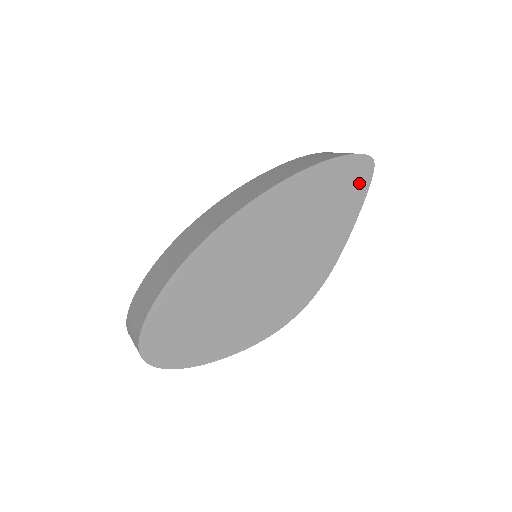
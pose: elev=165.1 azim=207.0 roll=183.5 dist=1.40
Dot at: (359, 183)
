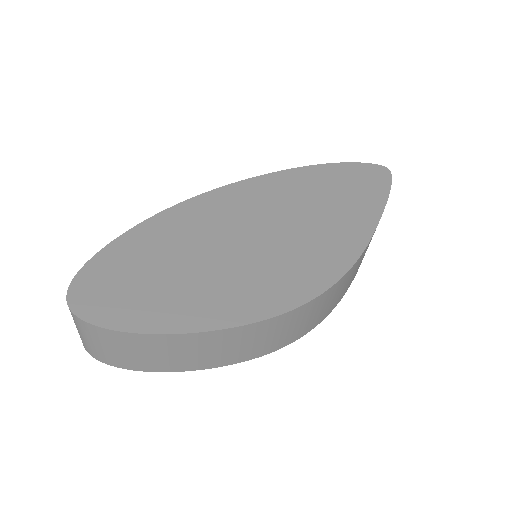
Dot at: (375, 184)
